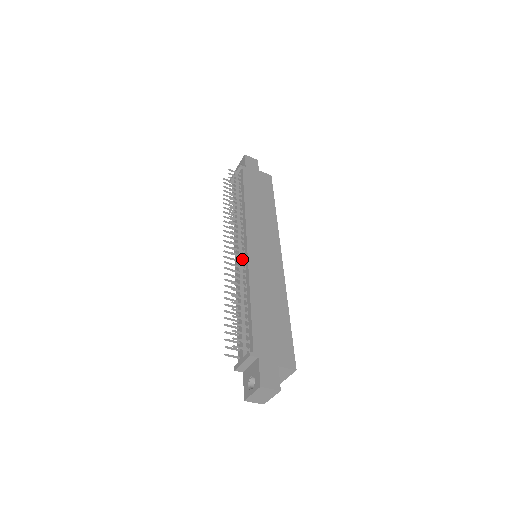
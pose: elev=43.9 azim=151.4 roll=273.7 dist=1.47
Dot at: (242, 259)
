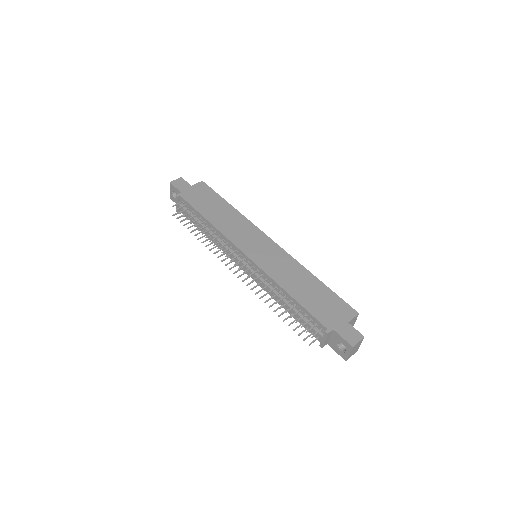
Dot at: (252, 269)
